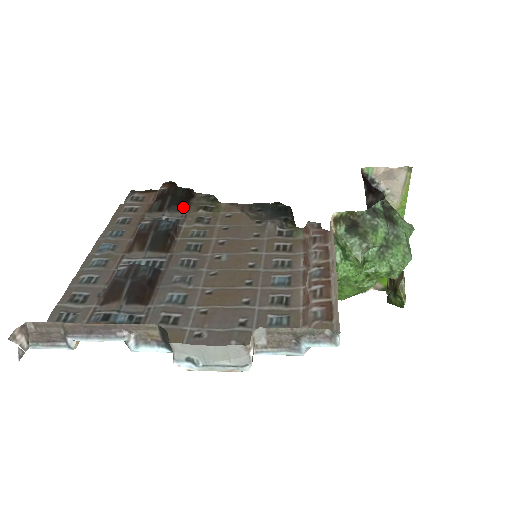
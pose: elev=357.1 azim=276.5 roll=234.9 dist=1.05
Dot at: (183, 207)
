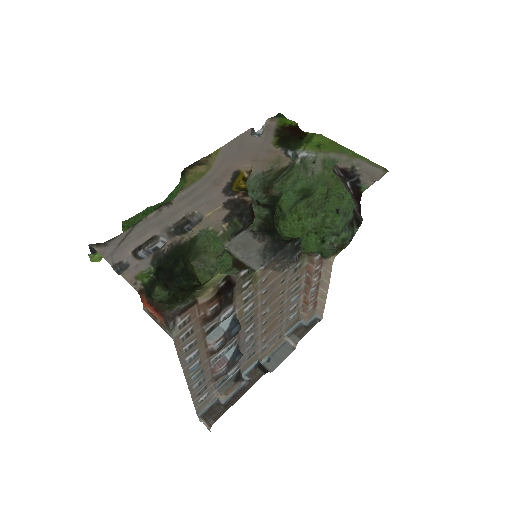
Dot at: (231, 300)
